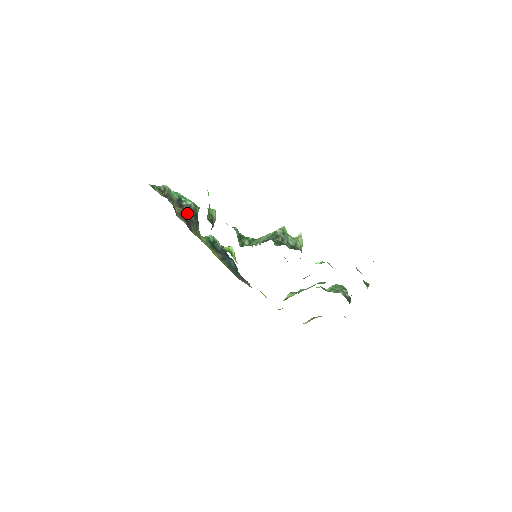
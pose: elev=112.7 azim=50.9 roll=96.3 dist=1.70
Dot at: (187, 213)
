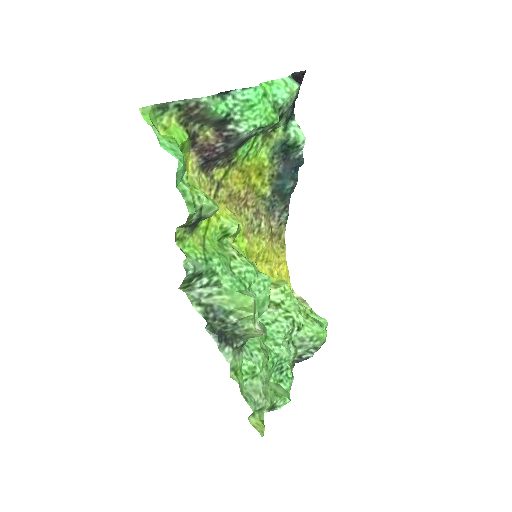
Dot at: (221, 145)
